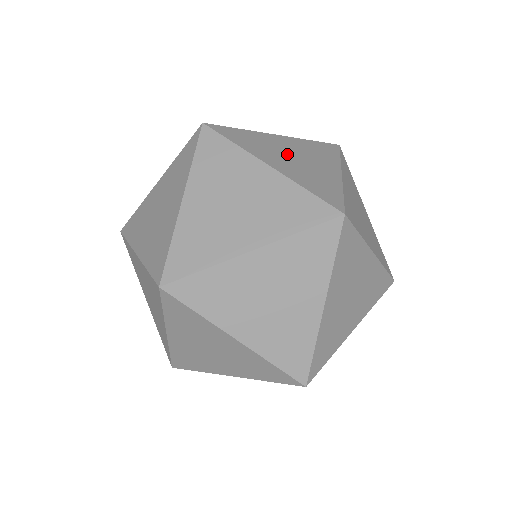
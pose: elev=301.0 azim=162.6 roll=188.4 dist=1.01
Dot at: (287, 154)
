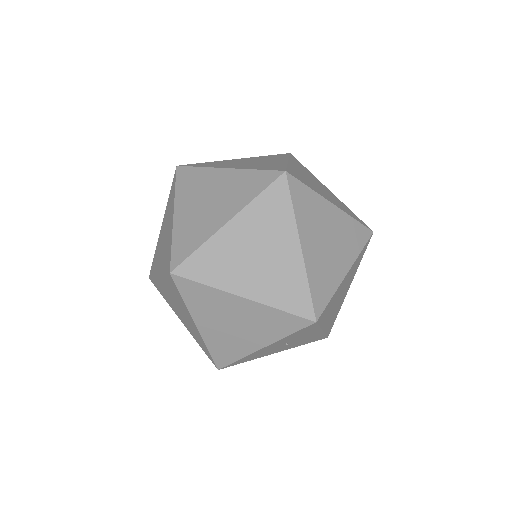
Dot at: occluded
